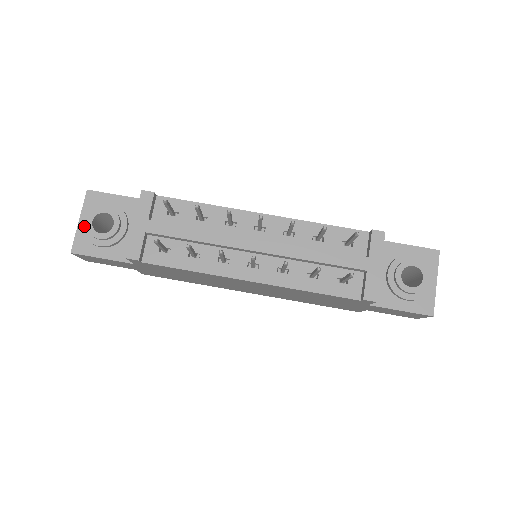
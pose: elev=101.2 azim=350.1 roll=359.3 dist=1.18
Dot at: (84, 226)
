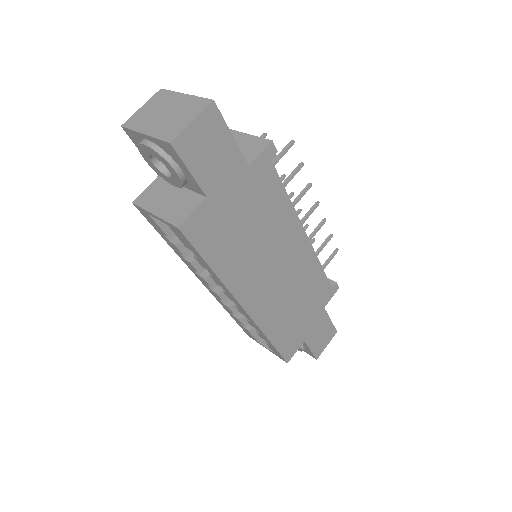
Dot at: occluded
